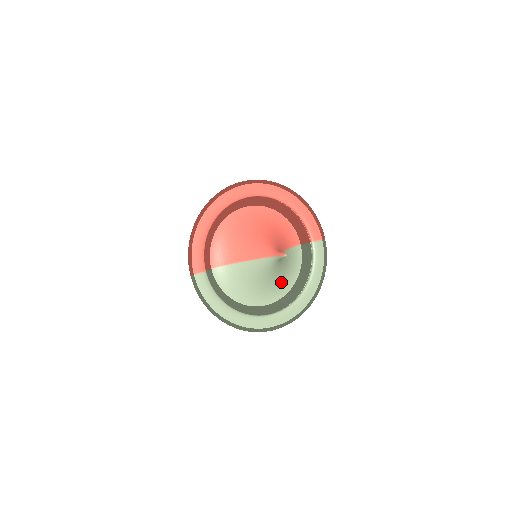
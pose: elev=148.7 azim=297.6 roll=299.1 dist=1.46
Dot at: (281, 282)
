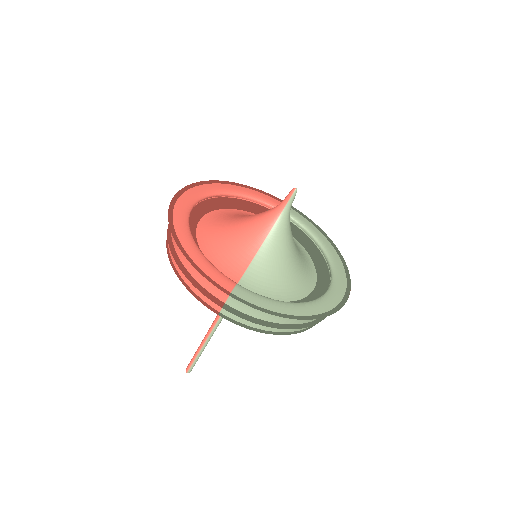
Dot at: (302, 258)
